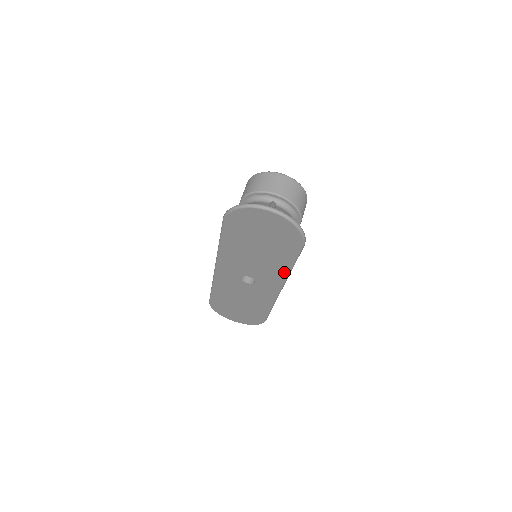
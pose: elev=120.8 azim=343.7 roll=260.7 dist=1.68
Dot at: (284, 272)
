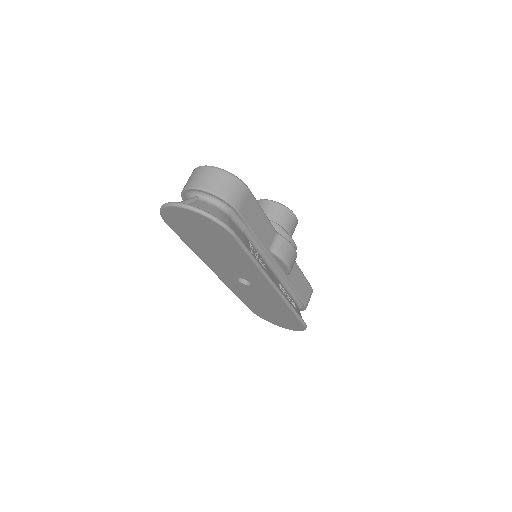
Dot at: (255, 268)
